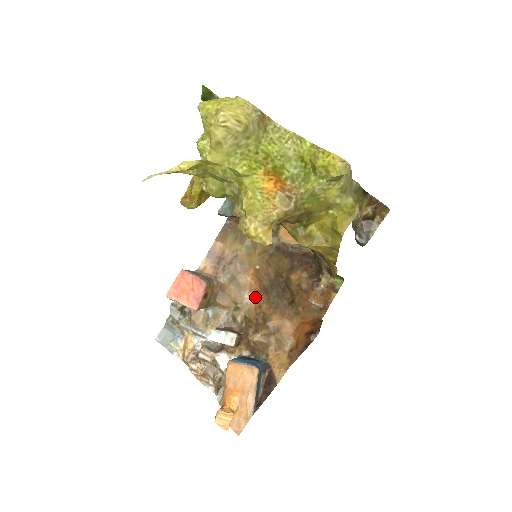
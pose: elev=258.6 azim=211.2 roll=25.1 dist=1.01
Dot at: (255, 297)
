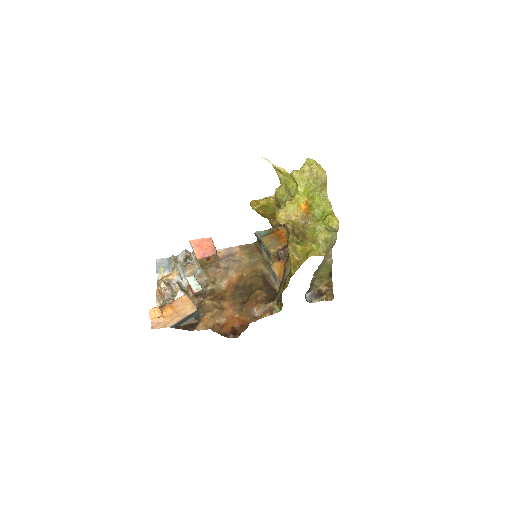
Dot at: (228, 286)
